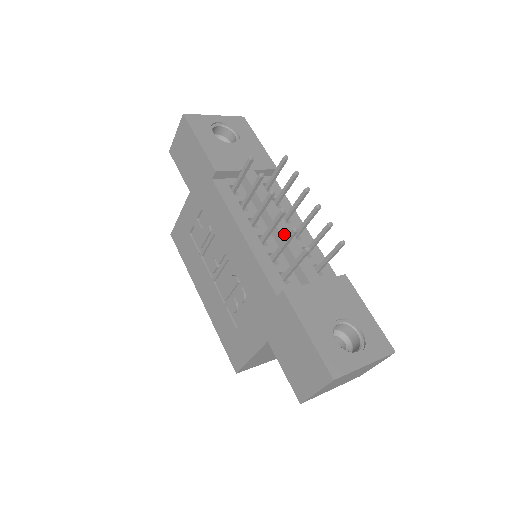
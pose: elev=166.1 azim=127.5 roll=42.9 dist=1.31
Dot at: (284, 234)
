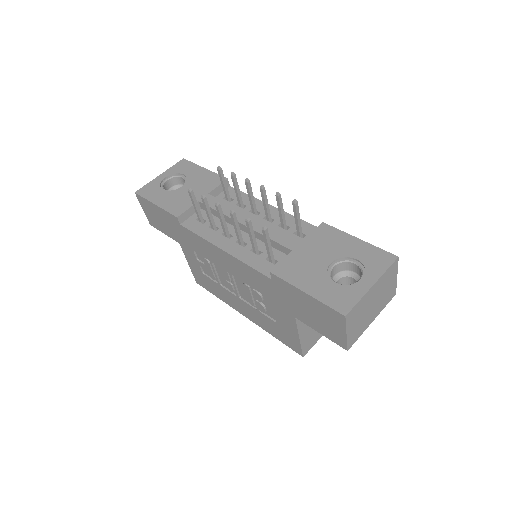
Dot at: (253, 227)
